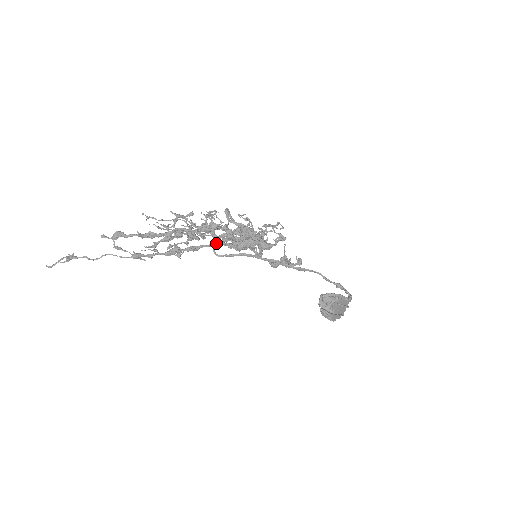
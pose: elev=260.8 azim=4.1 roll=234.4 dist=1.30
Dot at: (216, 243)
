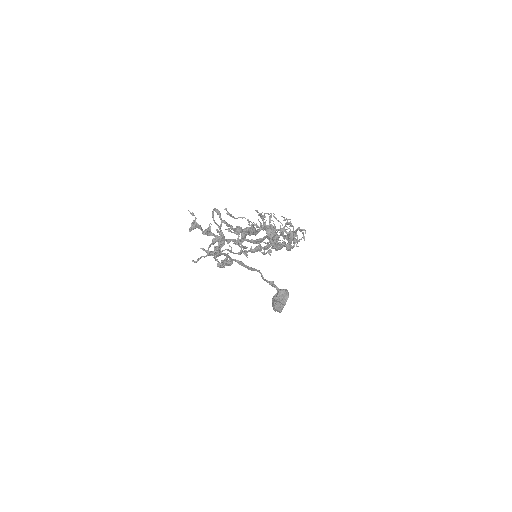
Dot at: (273, 243)
